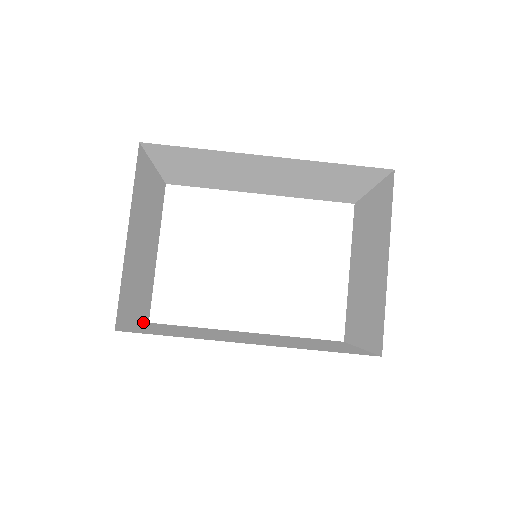
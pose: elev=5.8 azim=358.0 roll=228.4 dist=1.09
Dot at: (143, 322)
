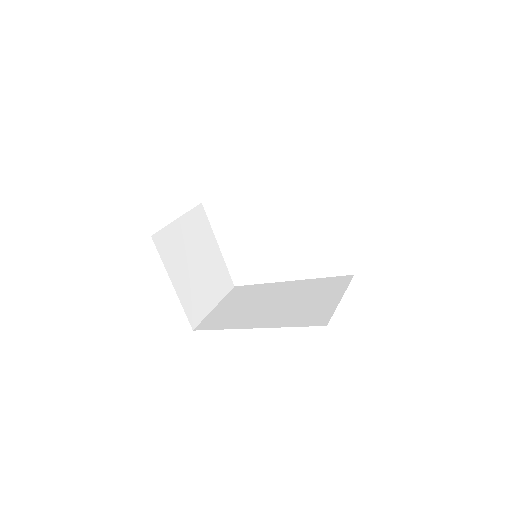
Dot at: (226, 294)
